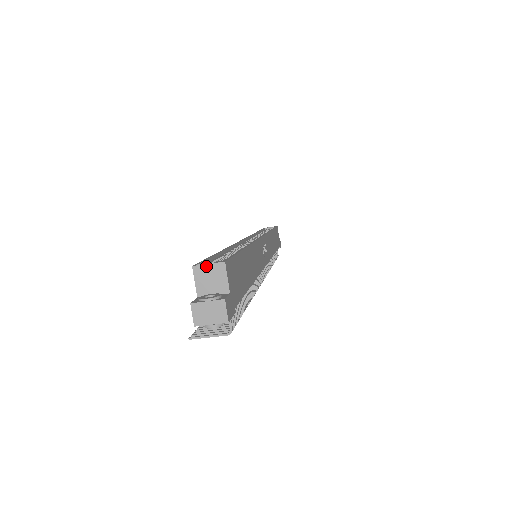
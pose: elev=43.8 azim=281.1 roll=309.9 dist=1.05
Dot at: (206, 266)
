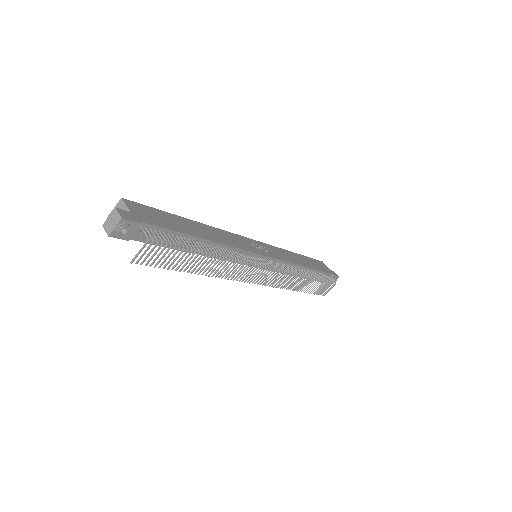
Dot at: occluded
